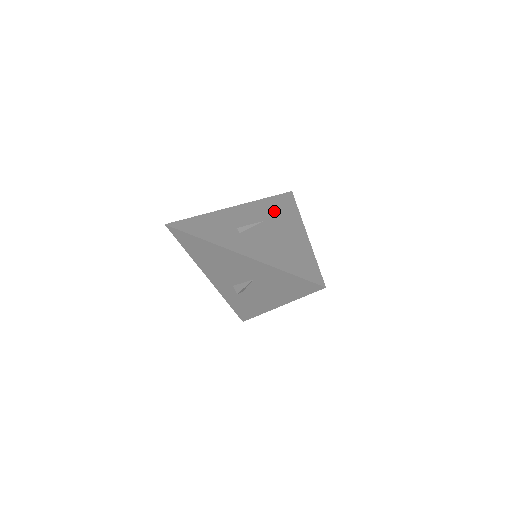
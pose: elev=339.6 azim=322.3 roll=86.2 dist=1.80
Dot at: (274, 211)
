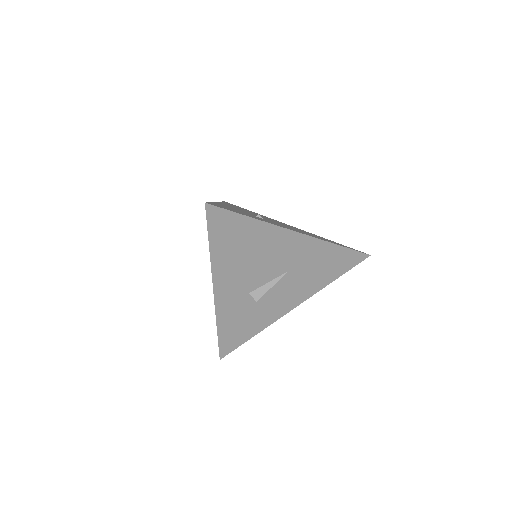
Dot at: (246, 210)
